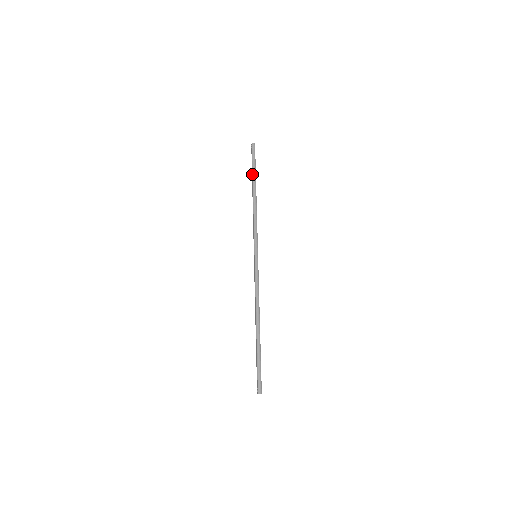
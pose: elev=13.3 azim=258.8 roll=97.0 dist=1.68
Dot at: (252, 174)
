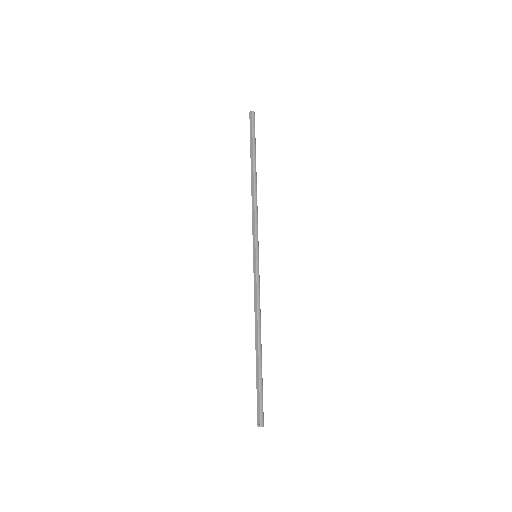
Dot at: (252, 151)
